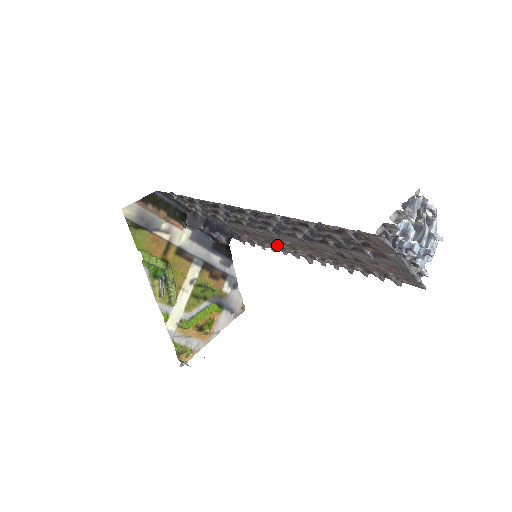
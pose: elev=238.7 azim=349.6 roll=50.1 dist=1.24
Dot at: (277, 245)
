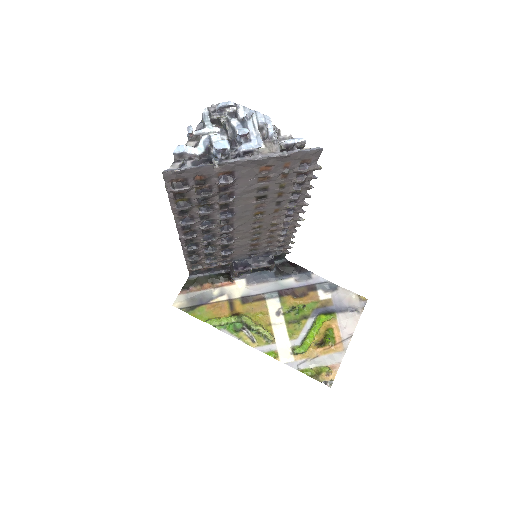
Dot at: (275, 233)
